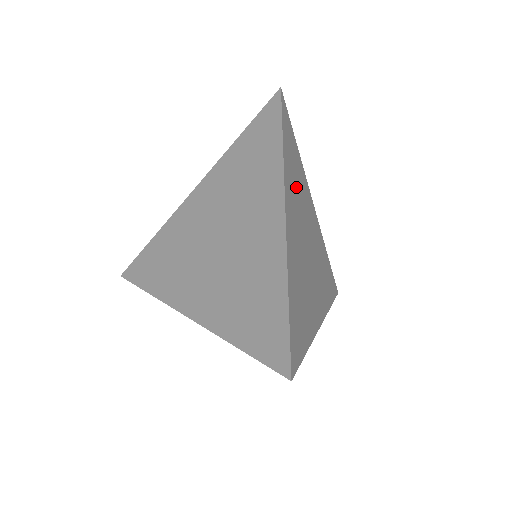
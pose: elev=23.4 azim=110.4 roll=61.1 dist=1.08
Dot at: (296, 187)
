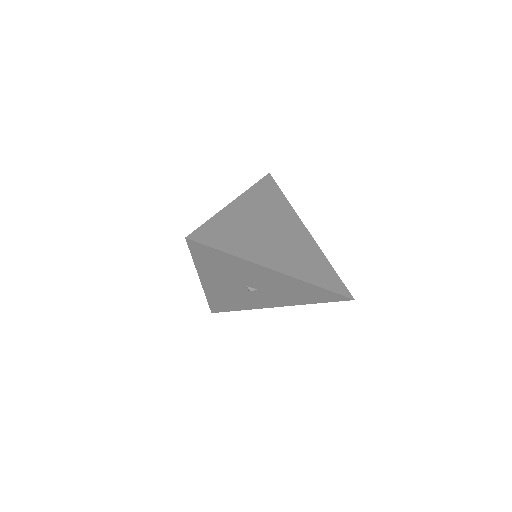
Dot at: (268, 206)
